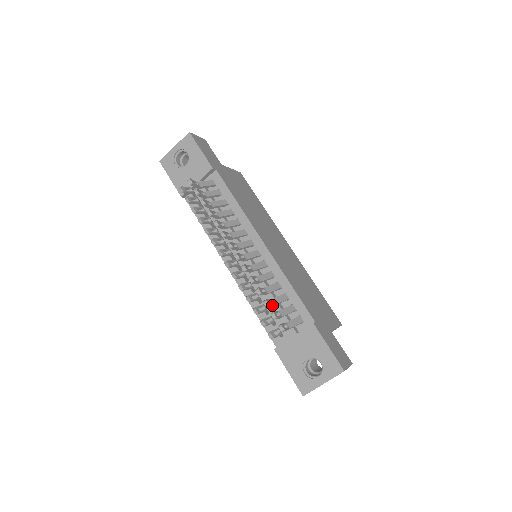
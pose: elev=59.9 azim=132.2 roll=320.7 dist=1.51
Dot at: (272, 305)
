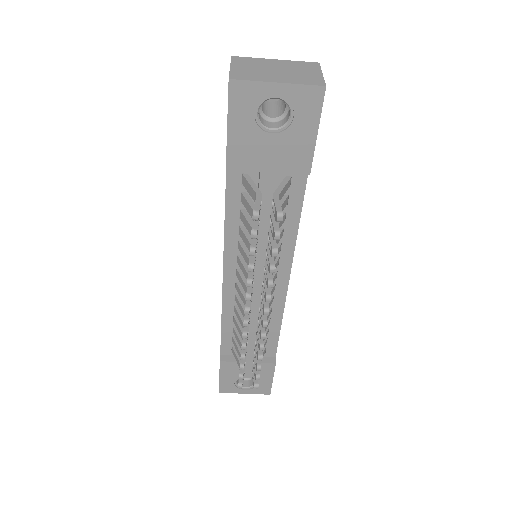
Dot at: occluded
